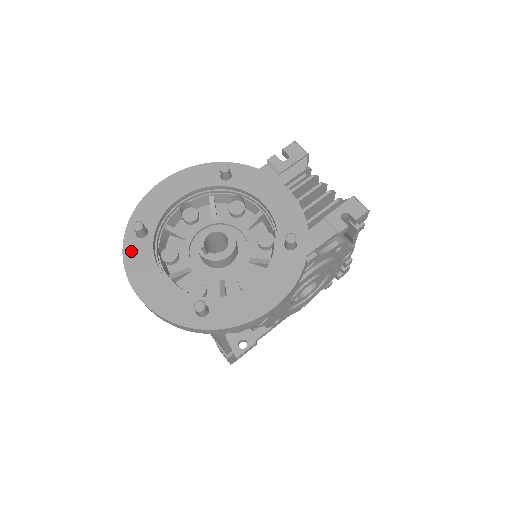
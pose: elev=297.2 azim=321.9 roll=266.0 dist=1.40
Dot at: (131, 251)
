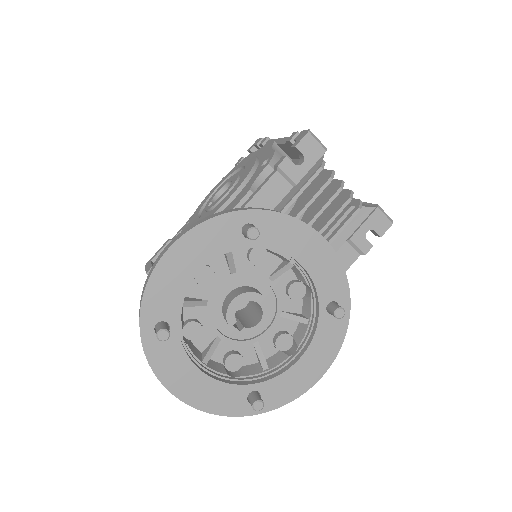
Dot at: (156, 354)
